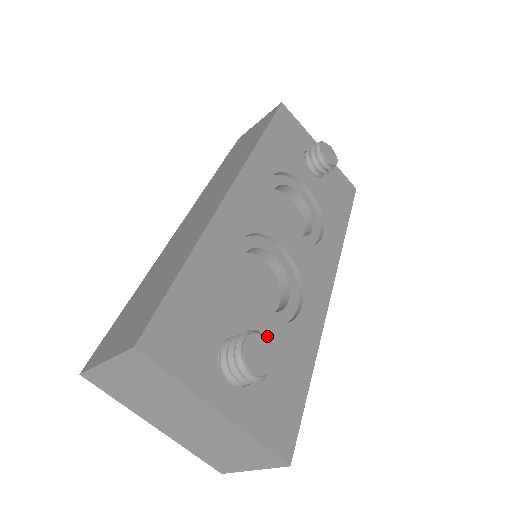
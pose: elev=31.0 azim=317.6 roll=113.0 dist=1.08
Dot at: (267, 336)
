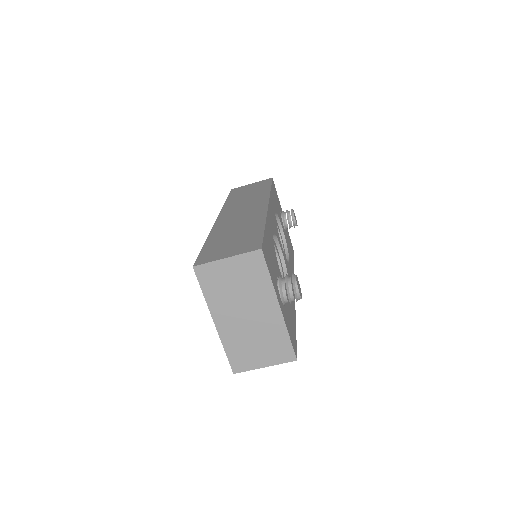
Dot at: occluded
